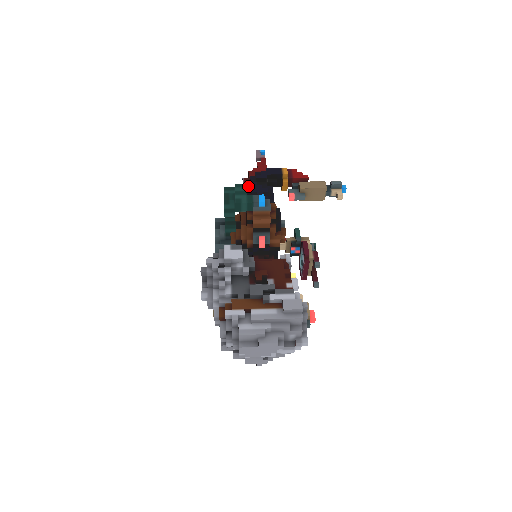
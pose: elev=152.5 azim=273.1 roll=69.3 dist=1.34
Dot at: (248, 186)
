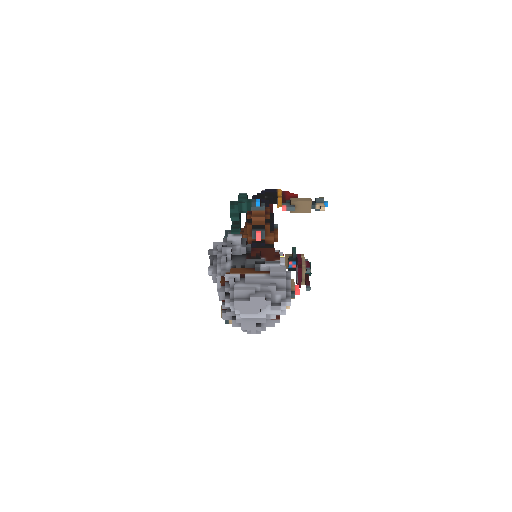
Dot at: occluded
